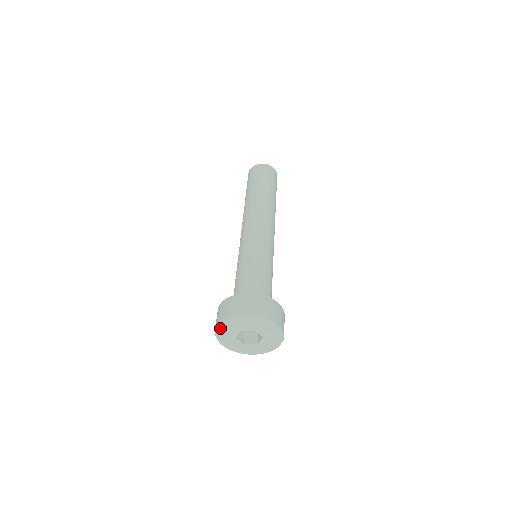
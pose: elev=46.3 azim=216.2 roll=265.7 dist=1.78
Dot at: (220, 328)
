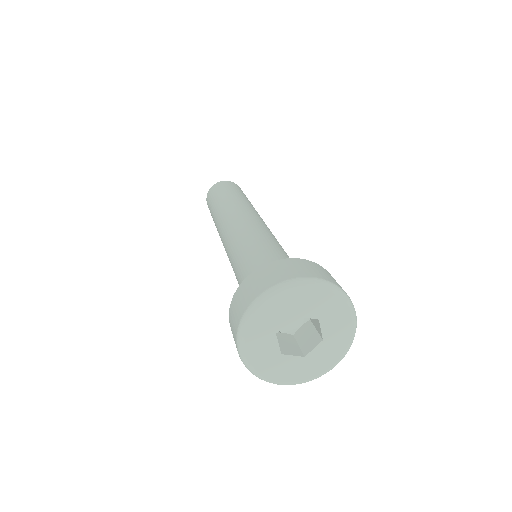
Dot at: (263, 303)
